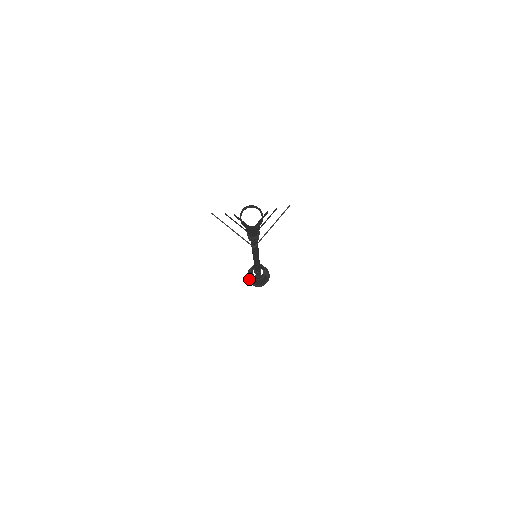
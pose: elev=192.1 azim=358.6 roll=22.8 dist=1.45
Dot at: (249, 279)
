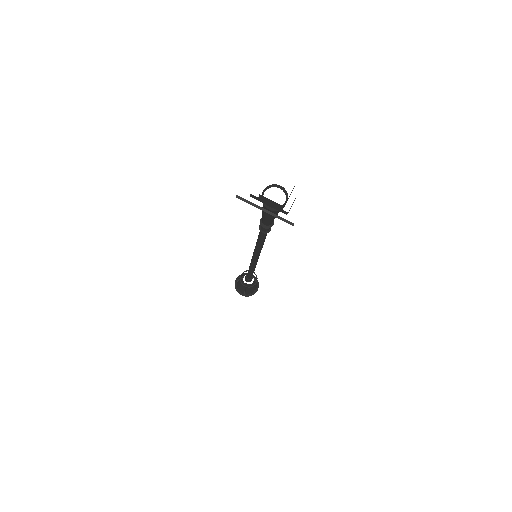
Dot at: (238, 290)
